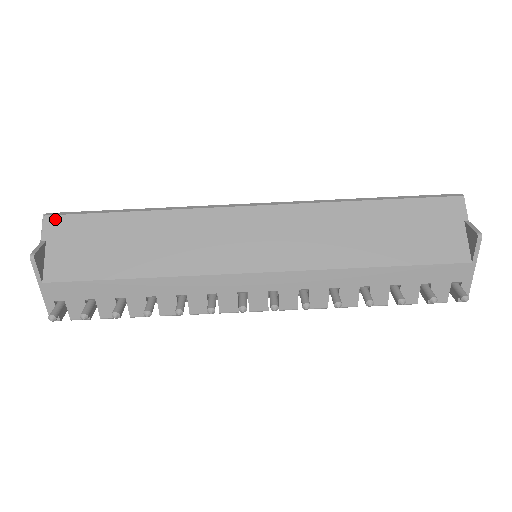
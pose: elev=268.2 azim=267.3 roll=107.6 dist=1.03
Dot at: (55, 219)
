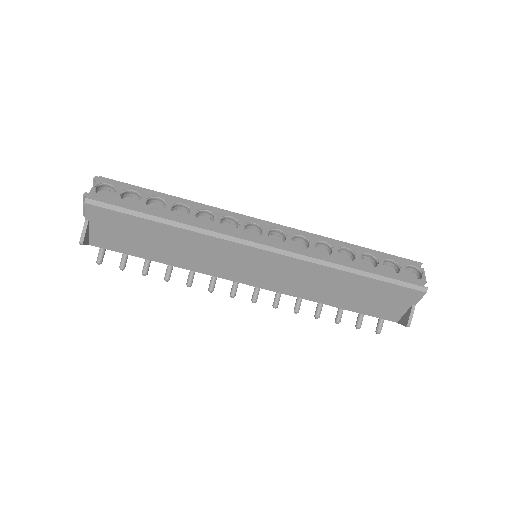
Dot at: (94, 208)
